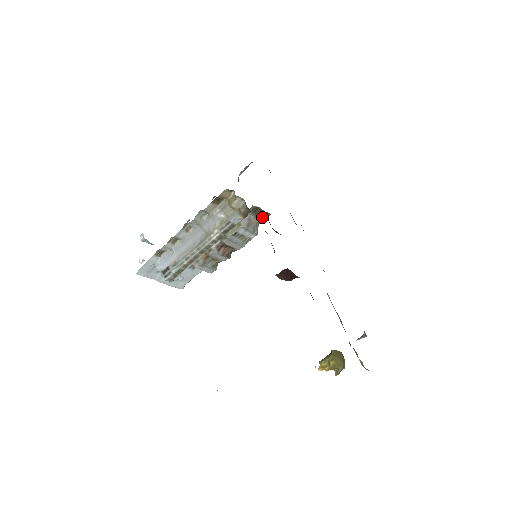
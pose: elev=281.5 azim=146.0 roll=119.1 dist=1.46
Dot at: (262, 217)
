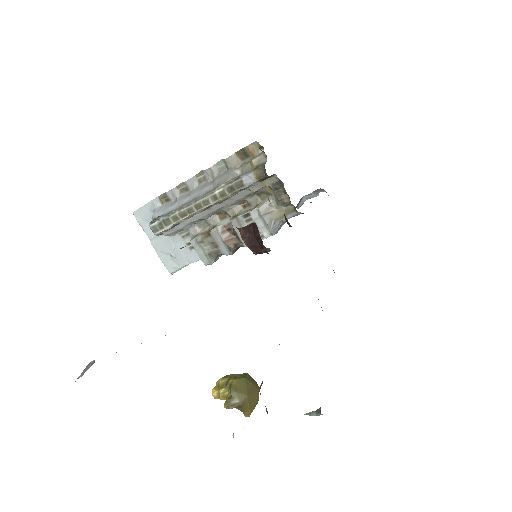
Dot at: (284, 205)
